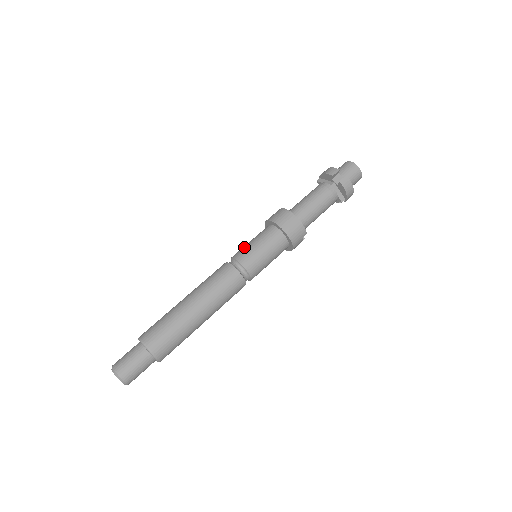
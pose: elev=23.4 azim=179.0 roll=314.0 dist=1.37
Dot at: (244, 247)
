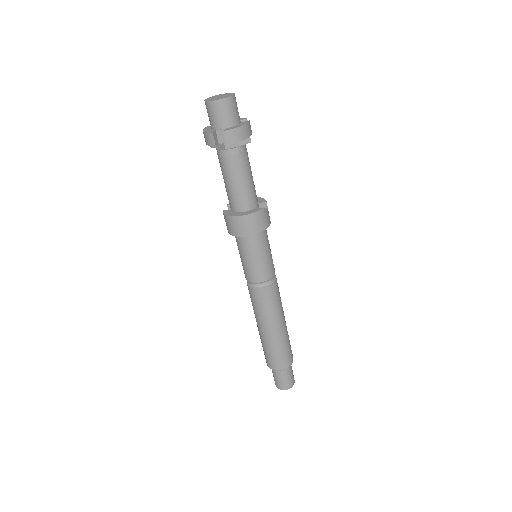
Dot at: occluded
